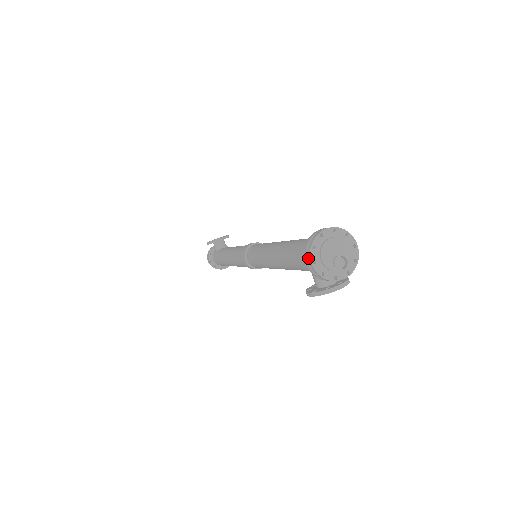
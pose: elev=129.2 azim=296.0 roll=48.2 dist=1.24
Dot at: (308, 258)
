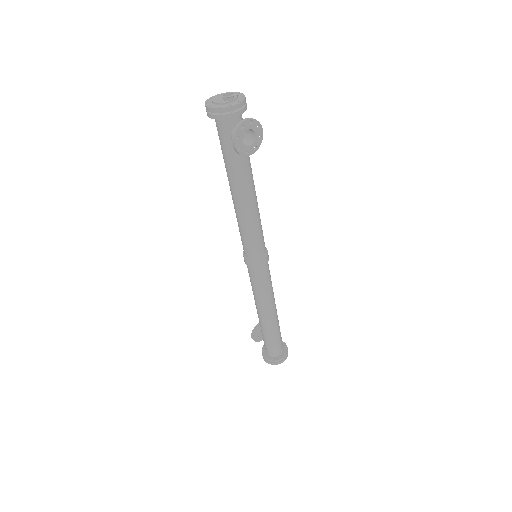
Dot at: (207, 110)
